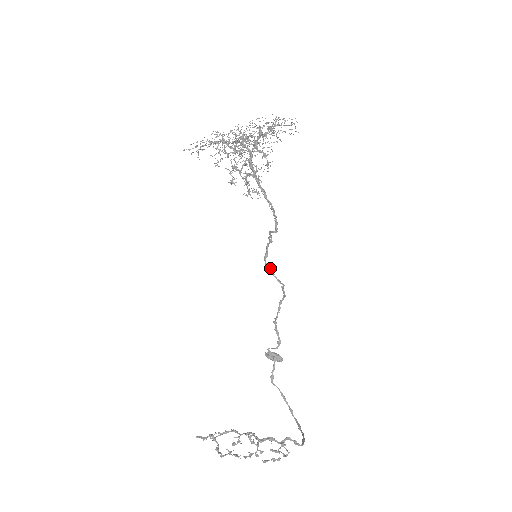
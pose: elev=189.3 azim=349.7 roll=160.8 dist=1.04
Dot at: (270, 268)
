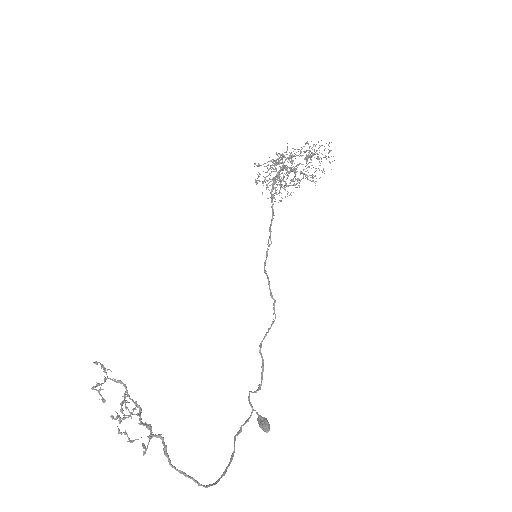
Dot at: (268, 277)
